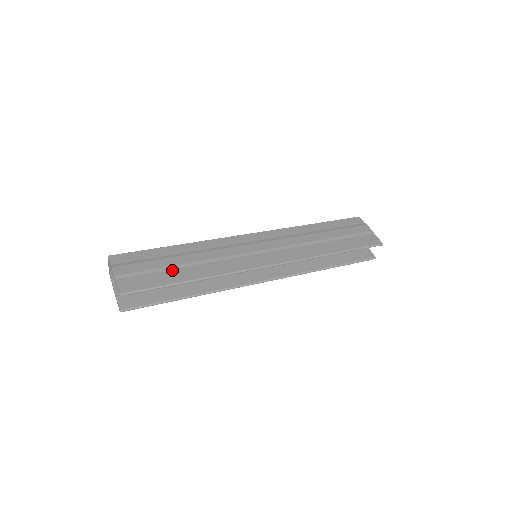
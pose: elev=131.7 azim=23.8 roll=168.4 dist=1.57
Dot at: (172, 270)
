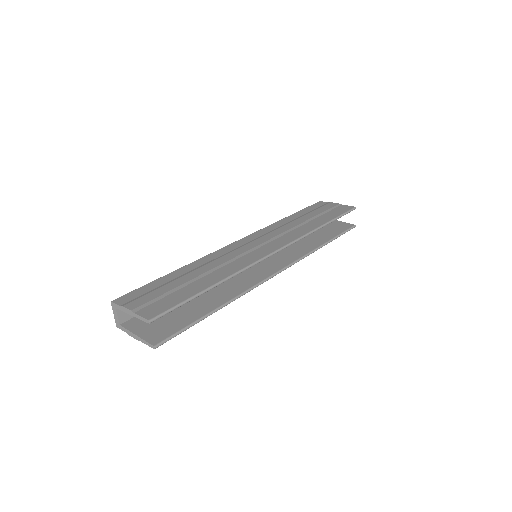
Dot at: (188, 285)
